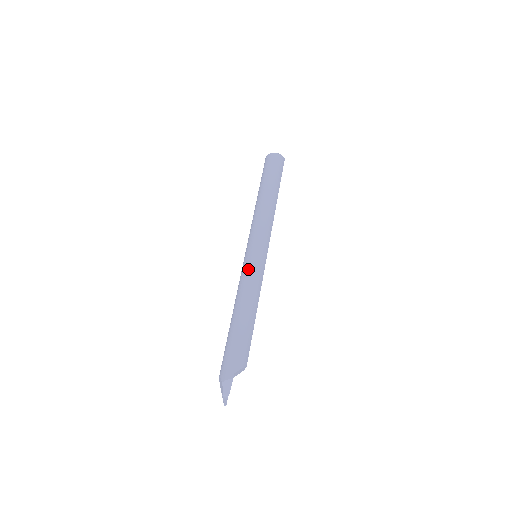
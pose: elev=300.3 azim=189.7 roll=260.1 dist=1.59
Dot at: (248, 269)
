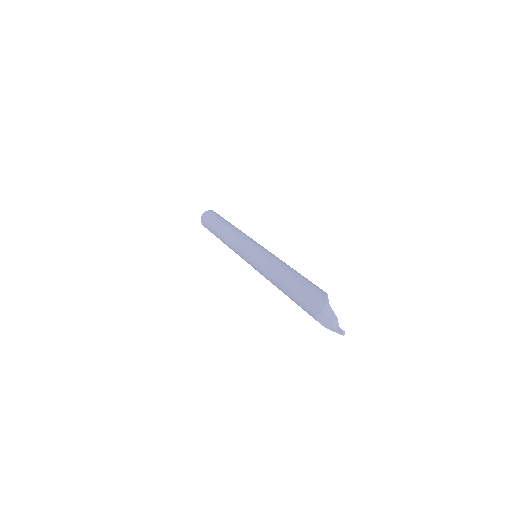
Dot at: (259, 258)
